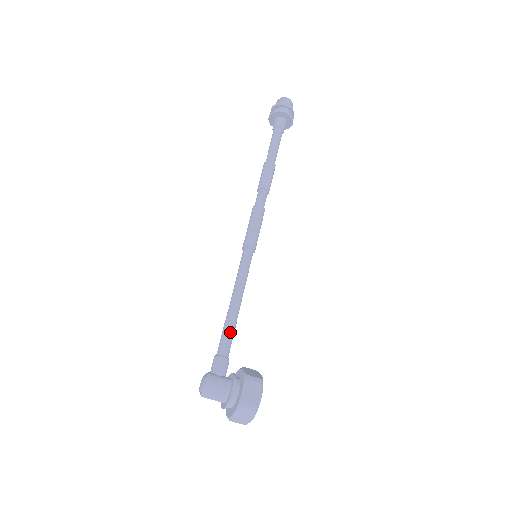
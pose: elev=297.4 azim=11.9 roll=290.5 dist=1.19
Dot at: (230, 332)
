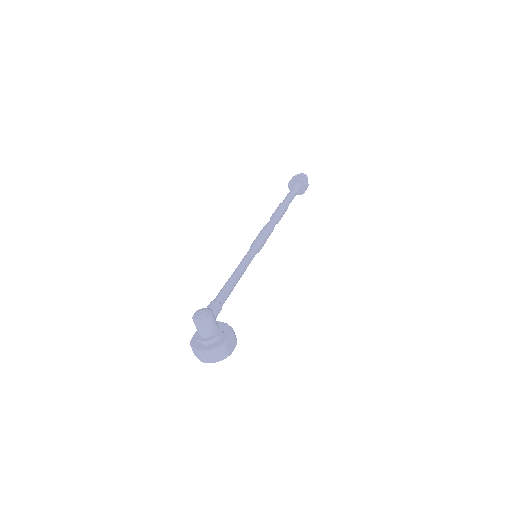
Dot at: (230, 292)
